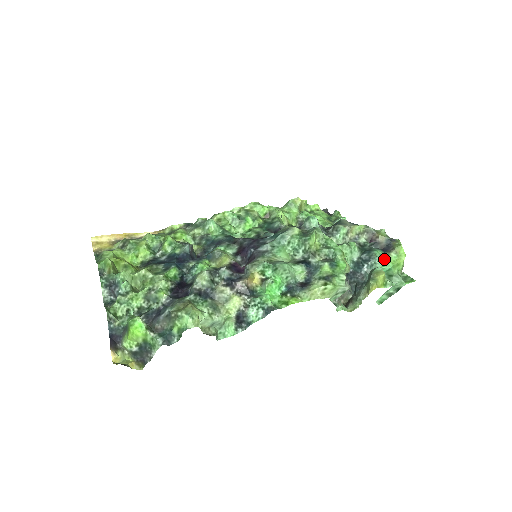
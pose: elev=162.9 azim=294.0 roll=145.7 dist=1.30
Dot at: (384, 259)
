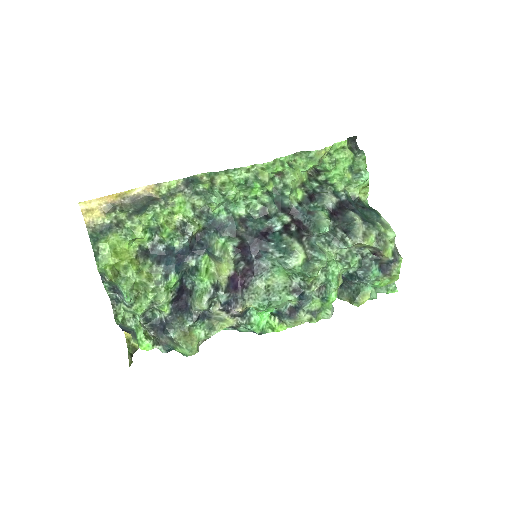
Dot at: (376, 282)
